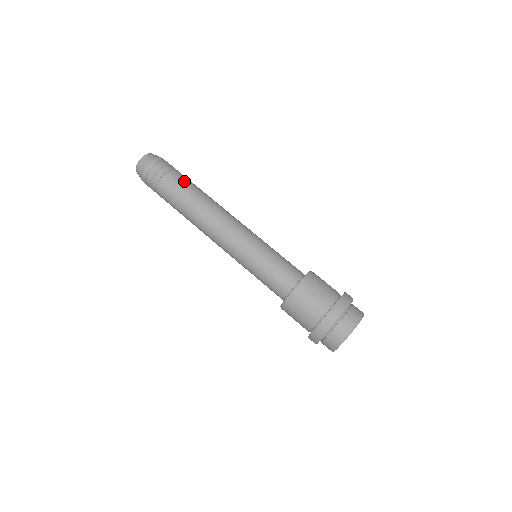
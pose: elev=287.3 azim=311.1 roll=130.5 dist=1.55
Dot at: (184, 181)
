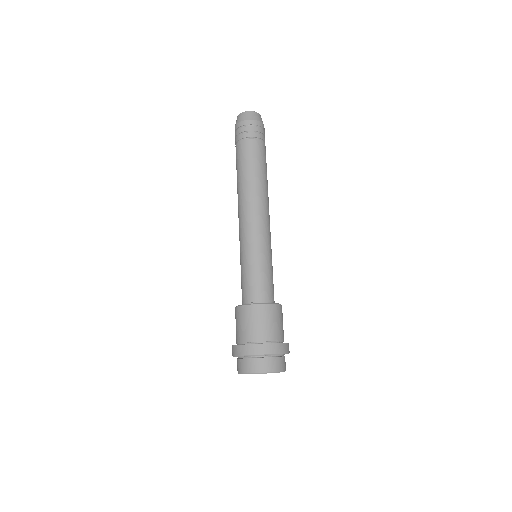
Dot at: (252, 155)
